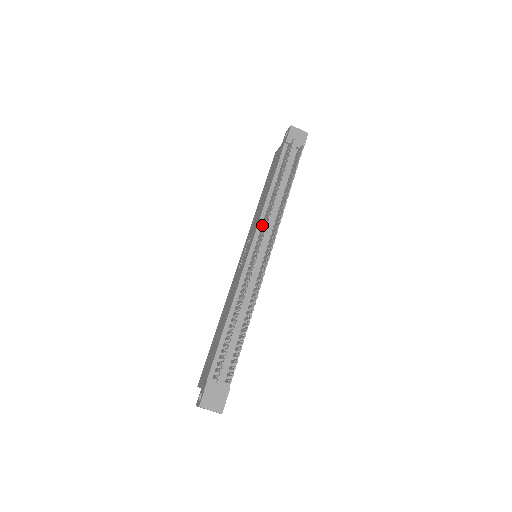
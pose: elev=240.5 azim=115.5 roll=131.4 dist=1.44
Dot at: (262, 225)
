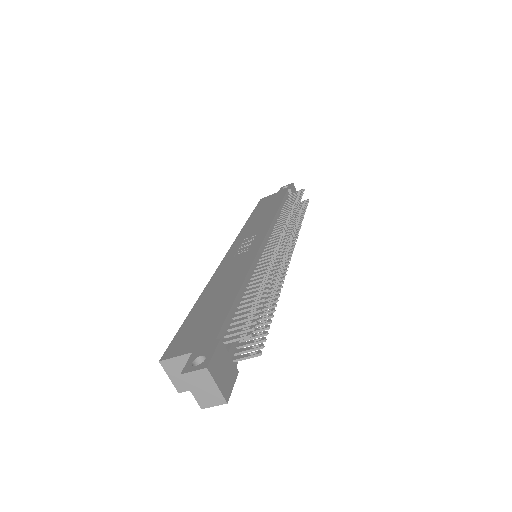
Dot at: (275, 229)
